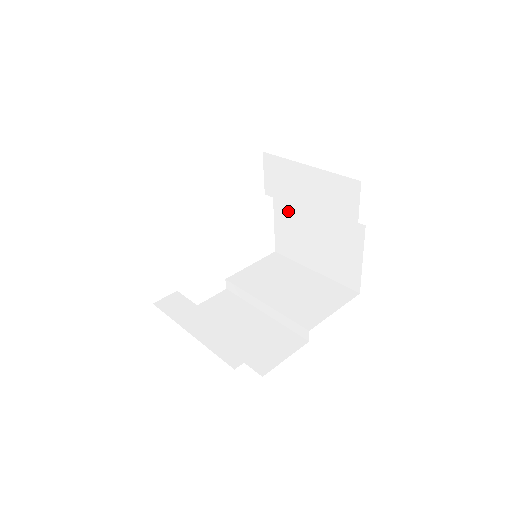
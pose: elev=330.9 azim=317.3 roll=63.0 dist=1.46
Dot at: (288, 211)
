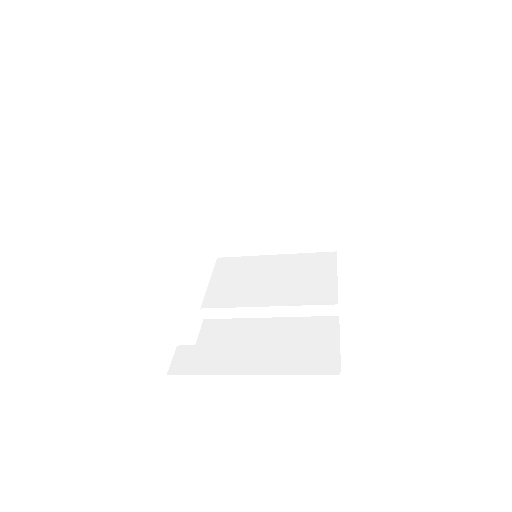
Dot at: (227, 204)
